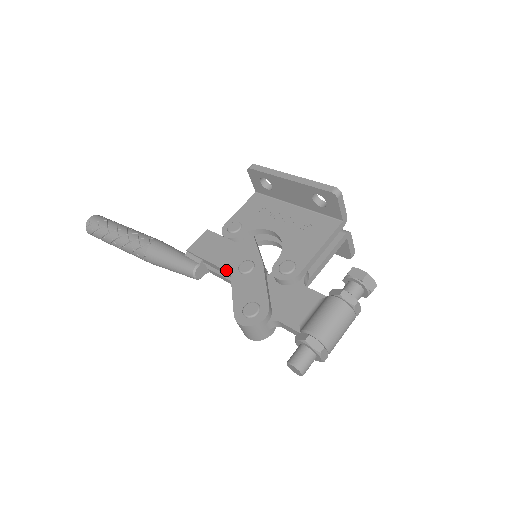
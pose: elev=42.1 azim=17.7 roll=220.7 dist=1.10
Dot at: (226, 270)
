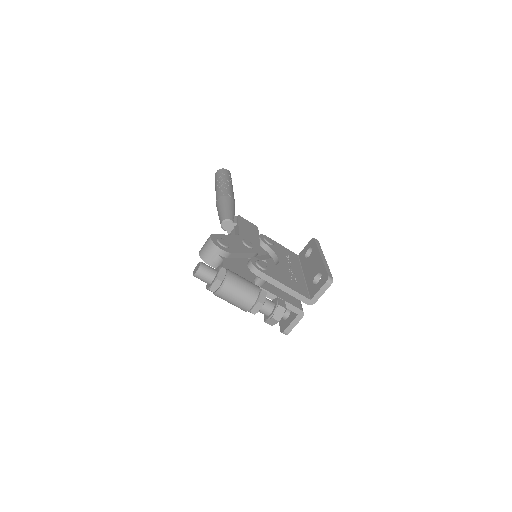
Dot at: (239, 233)
